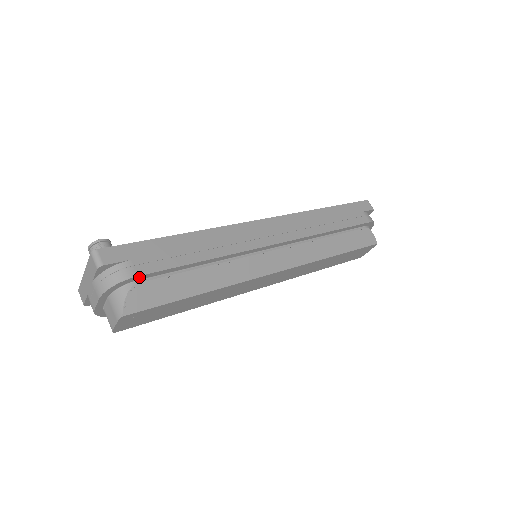
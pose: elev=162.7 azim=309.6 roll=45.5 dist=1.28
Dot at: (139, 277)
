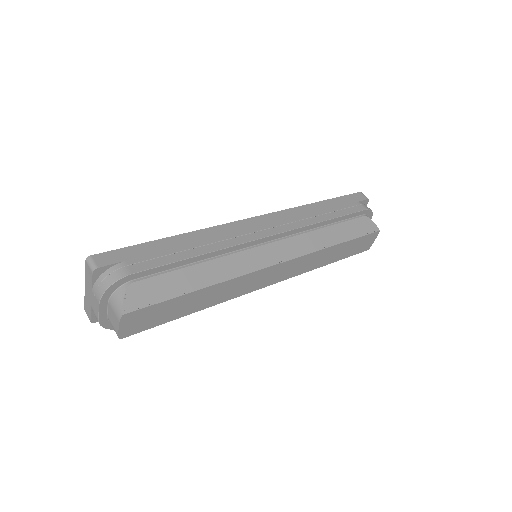
Dot at: (134, 275)
